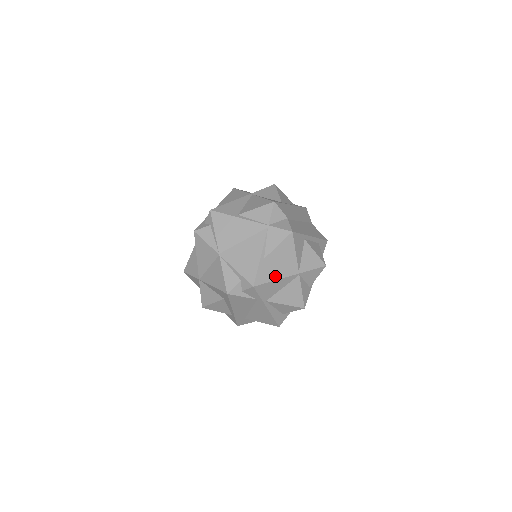
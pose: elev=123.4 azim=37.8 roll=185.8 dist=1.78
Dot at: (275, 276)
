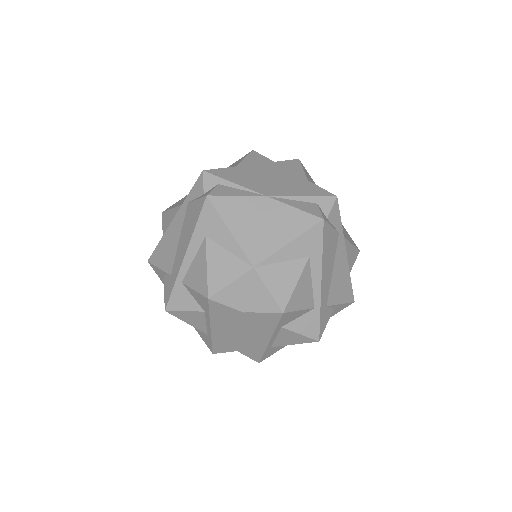
Dot at: occluded
